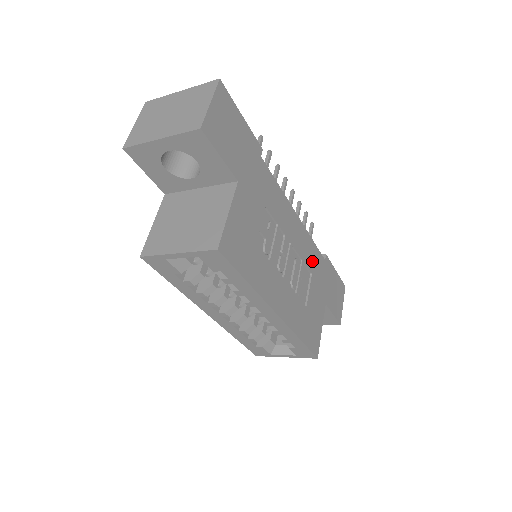
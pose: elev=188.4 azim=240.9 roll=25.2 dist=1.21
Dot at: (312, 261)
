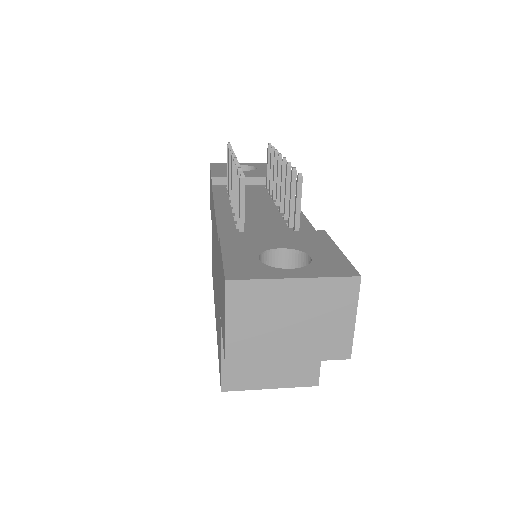
Dot at: occluded
